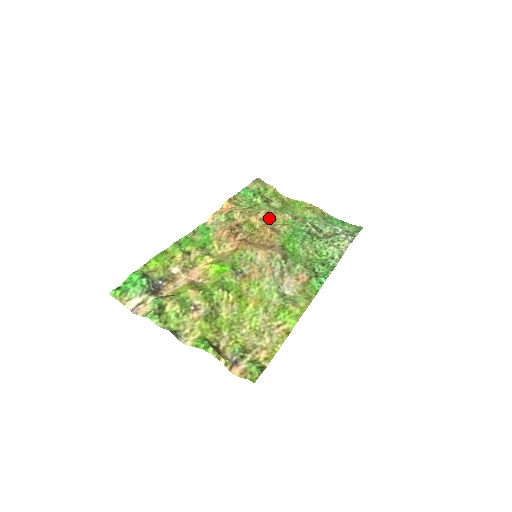
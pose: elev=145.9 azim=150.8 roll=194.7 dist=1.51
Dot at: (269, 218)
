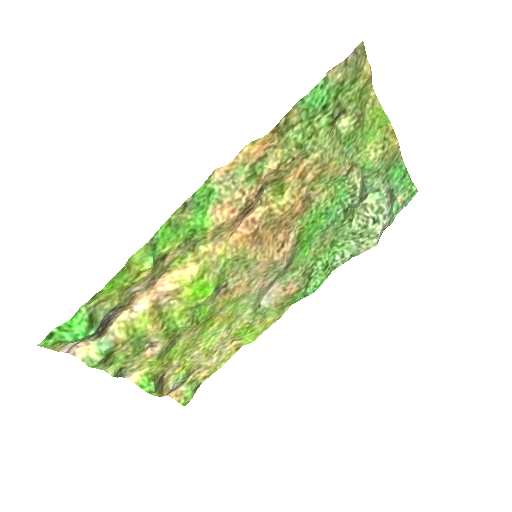
Dot at: (314, 174)
